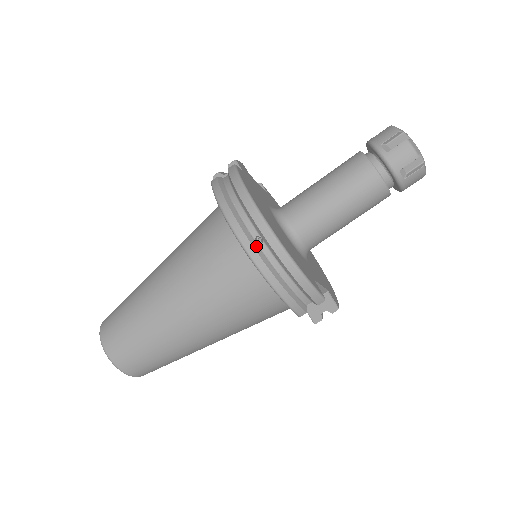
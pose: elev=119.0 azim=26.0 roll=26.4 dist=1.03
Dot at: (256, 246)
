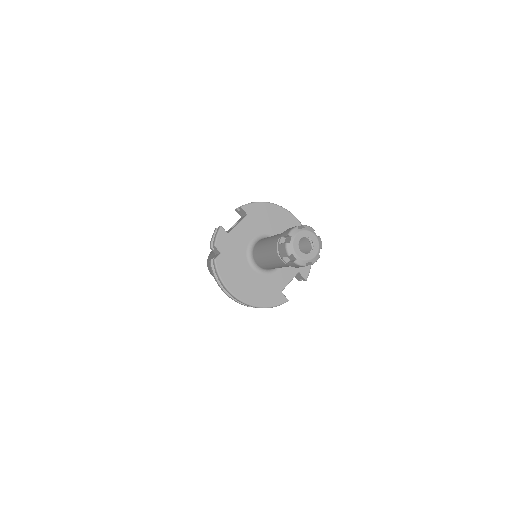
Dot at: occluded
